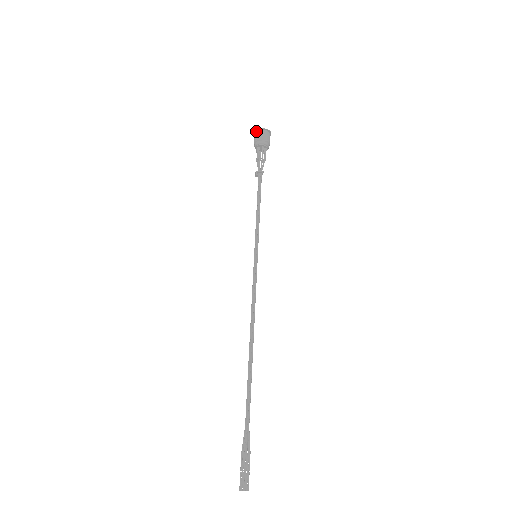
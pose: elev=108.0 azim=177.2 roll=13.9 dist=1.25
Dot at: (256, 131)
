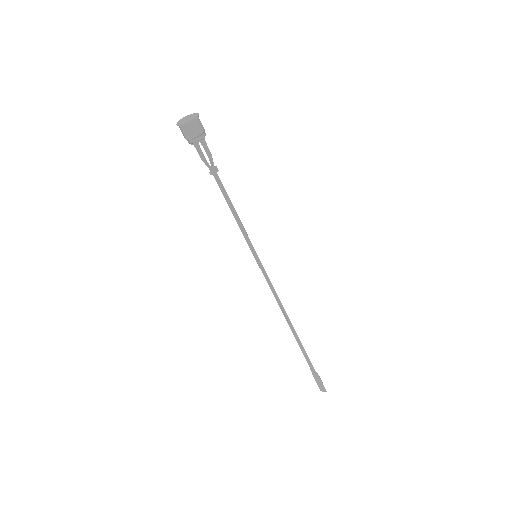
Dot at: occluded
